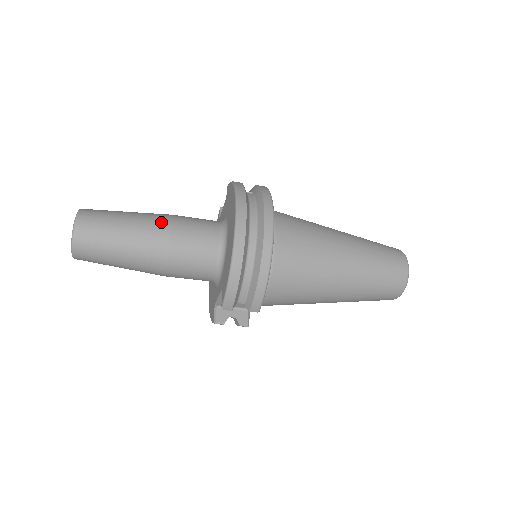
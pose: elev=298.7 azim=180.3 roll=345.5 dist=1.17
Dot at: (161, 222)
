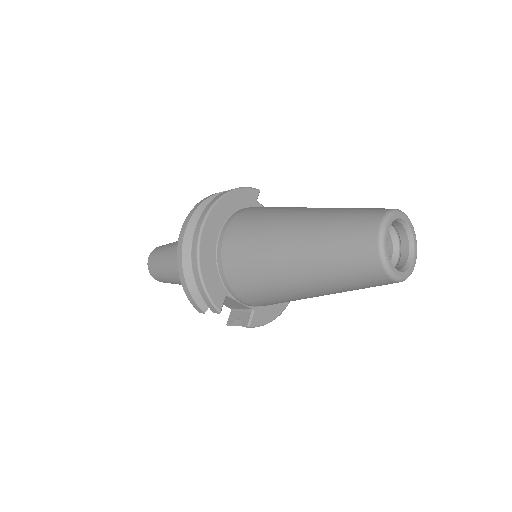
Dot at: occluded
